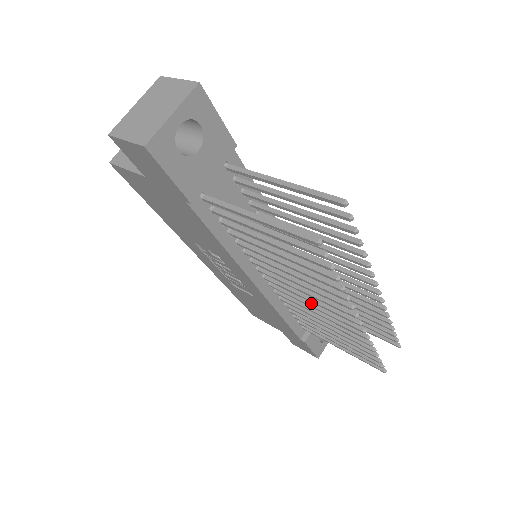
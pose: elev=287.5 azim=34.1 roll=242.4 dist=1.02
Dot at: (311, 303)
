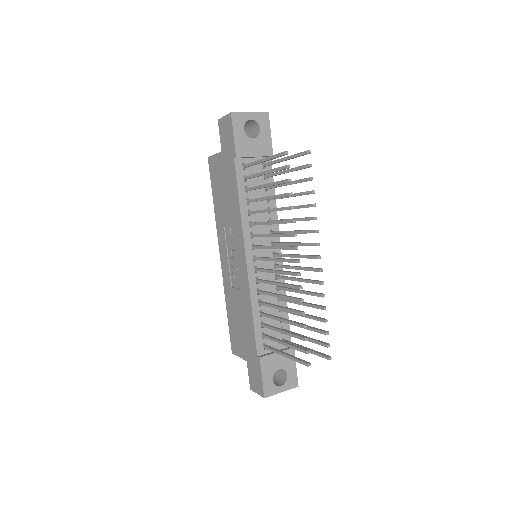
Dot at: (275, 270)
